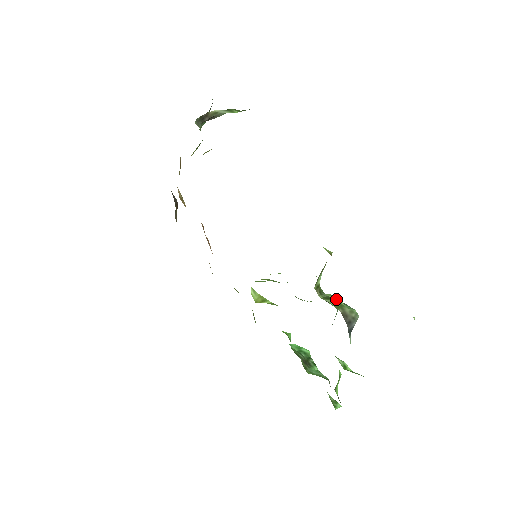
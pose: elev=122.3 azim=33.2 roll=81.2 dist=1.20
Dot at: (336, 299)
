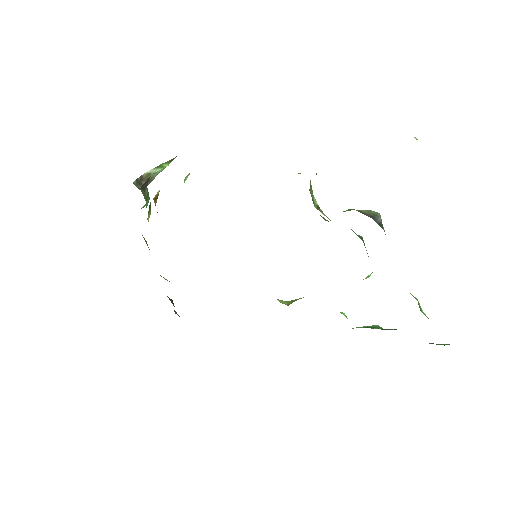
Dot at: occluded
